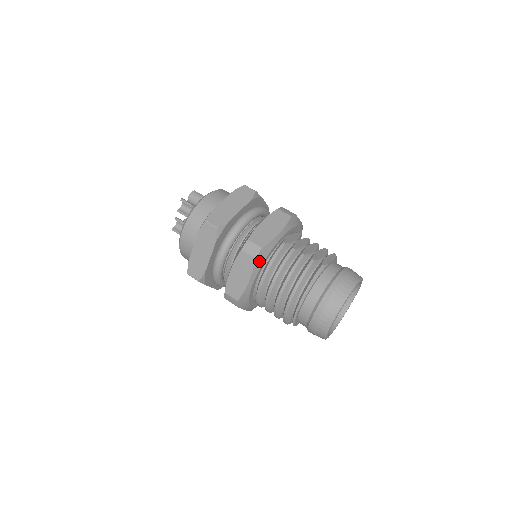
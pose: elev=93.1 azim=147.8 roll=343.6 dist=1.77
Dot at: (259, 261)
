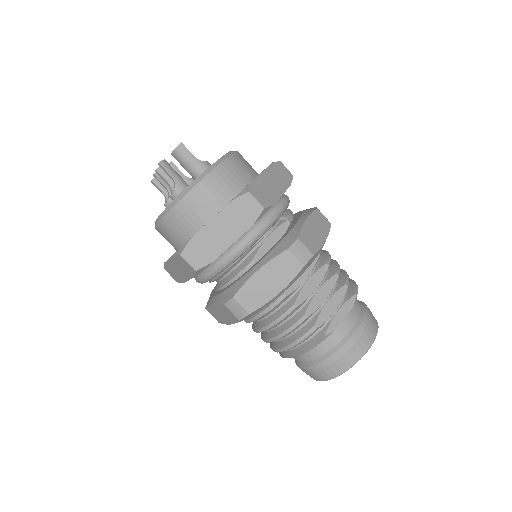
Dot at: (245, 318)
